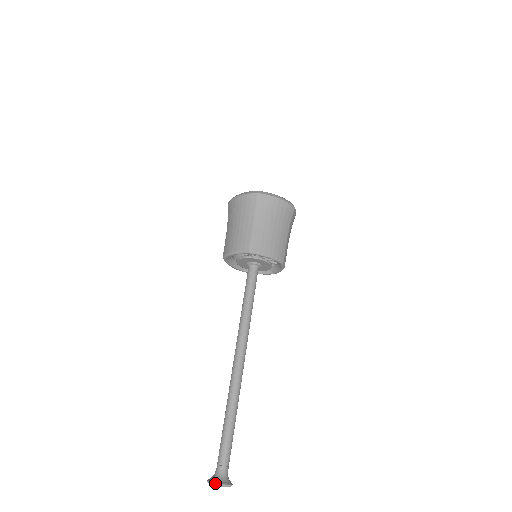
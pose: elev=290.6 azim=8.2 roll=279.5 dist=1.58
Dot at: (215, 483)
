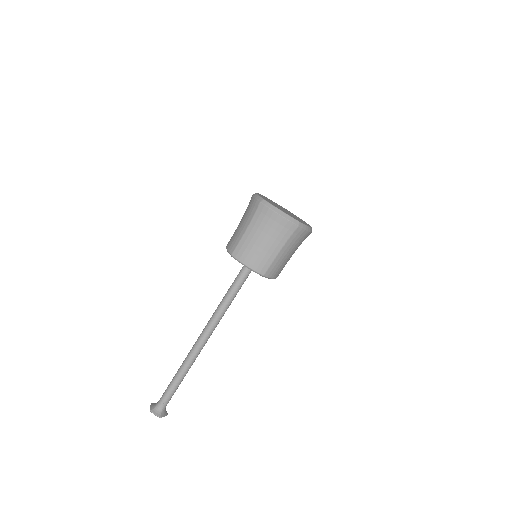
Dot at: (150, 409)
